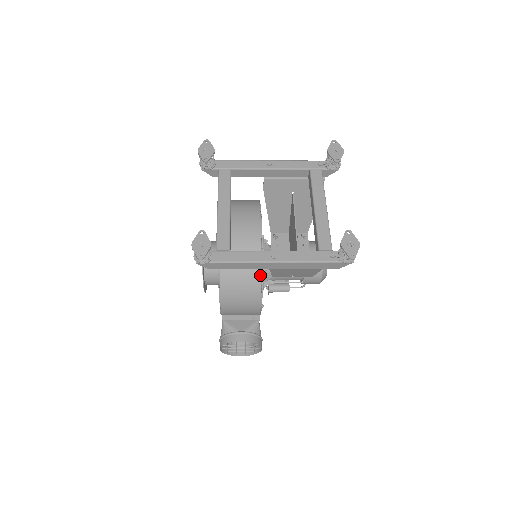
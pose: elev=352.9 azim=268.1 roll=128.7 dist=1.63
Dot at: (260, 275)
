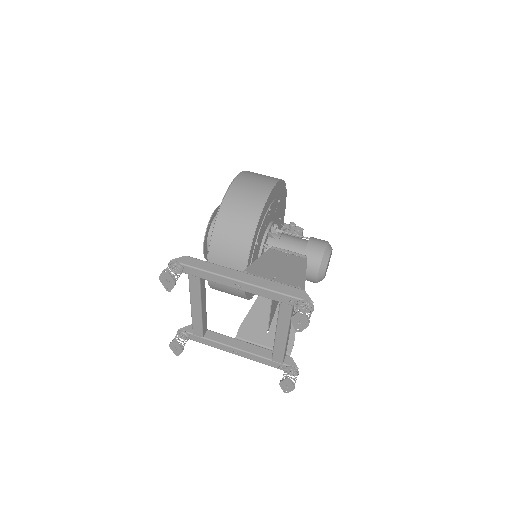
Dot at: occluded
